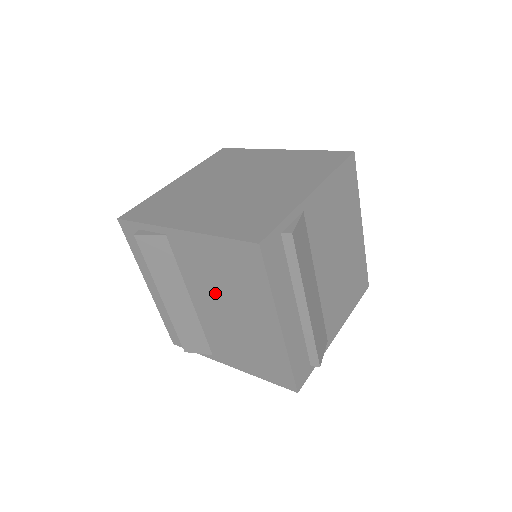
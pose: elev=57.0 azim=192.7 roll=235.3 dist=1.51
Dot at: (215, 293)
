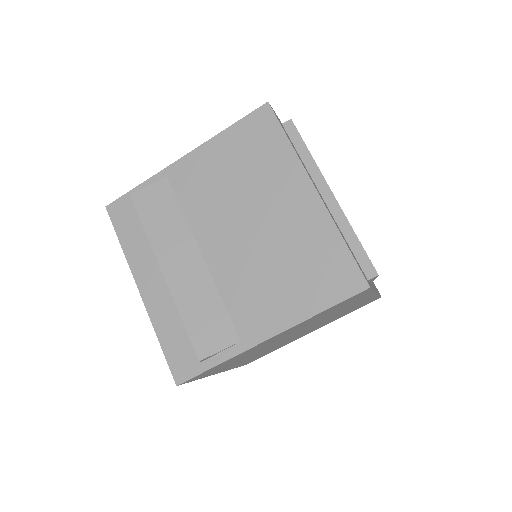
Dot at: (231, 211)
